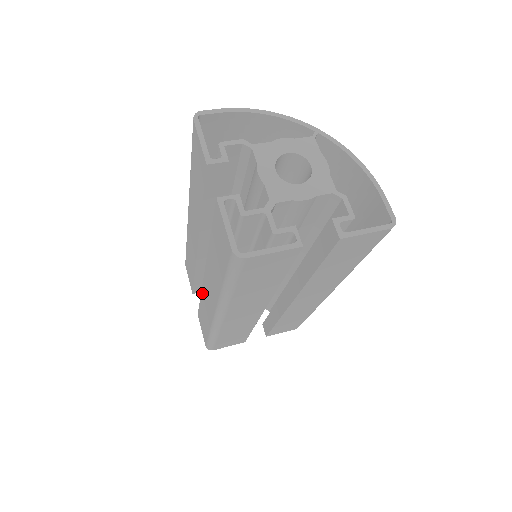
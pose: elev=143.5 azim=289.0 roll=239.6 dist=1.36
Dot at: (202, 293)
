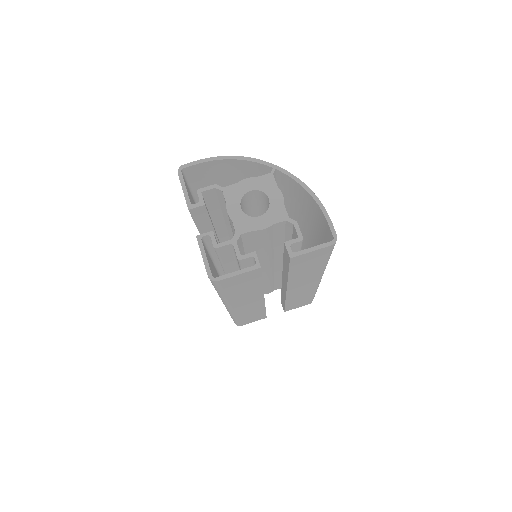
Dot at: occluded
